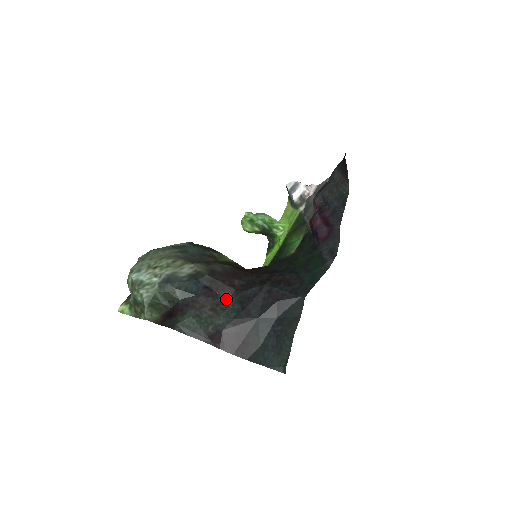
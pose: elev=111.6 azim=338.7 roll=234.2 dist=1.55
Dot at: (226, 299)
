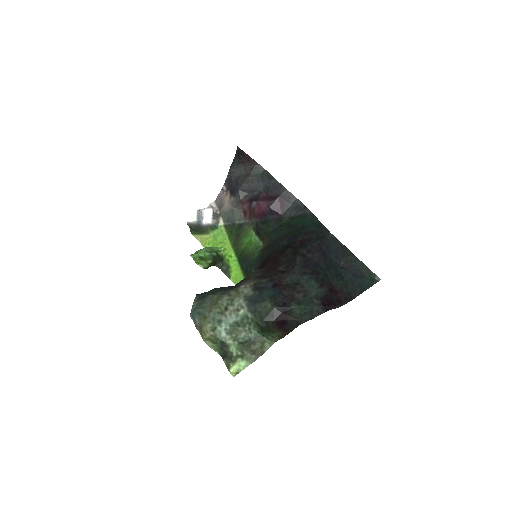
Dot at: (293, 282)
